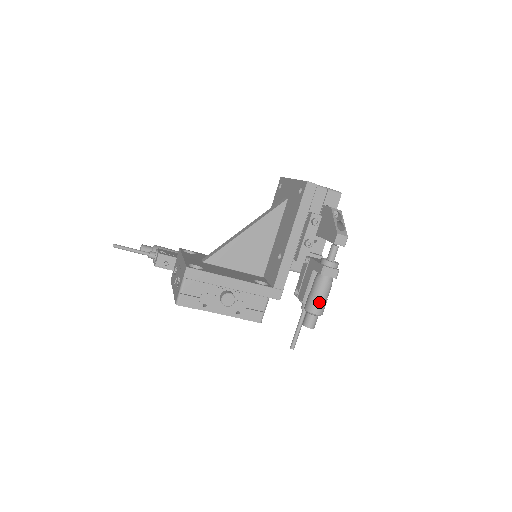
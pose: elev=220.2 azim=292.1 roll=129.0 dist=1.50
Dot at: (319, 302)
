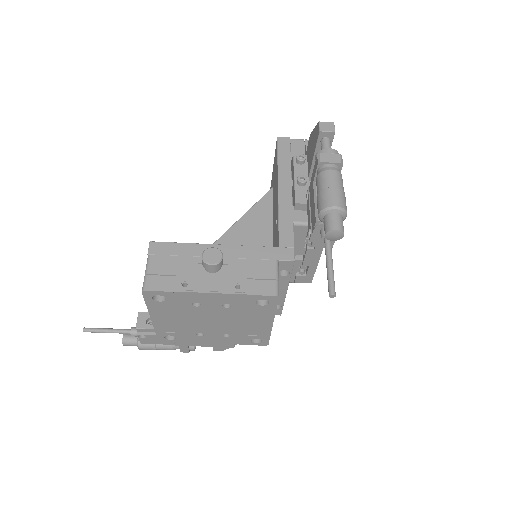
Dot at: (331, 191)
